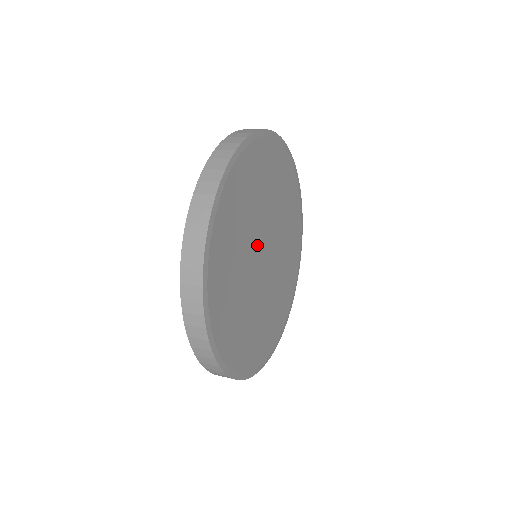
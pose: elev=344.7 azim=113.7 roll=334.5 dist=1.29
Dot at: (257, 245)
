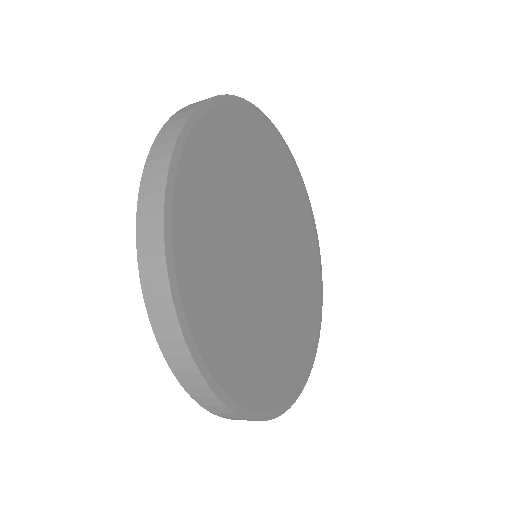
Dot at: (263, 222)
